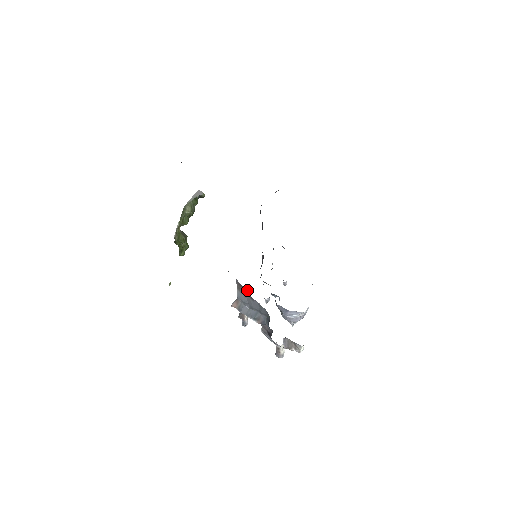
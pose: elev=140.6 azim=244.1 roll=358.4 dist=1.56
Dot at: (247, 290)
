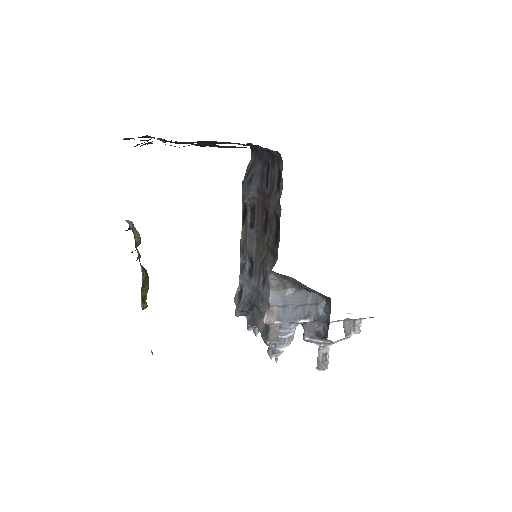
Dot at: (288, 282)
